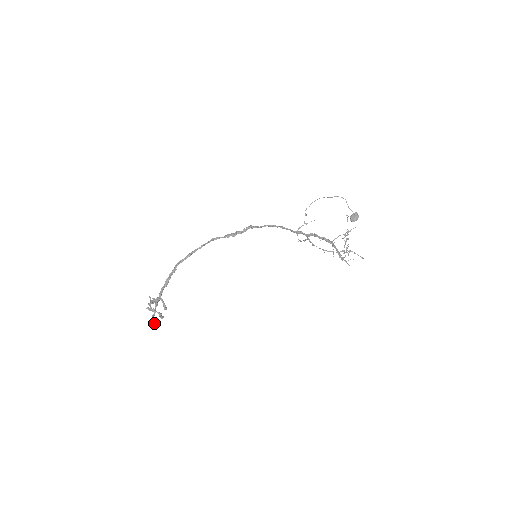
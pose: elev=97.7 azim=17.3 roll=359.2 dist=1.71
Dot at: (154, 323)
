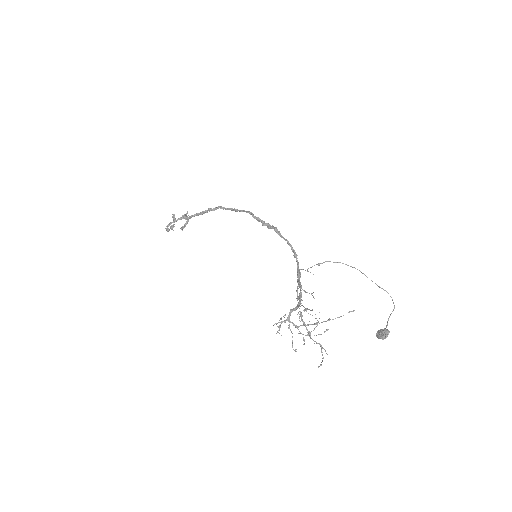
Dot at: occluded
